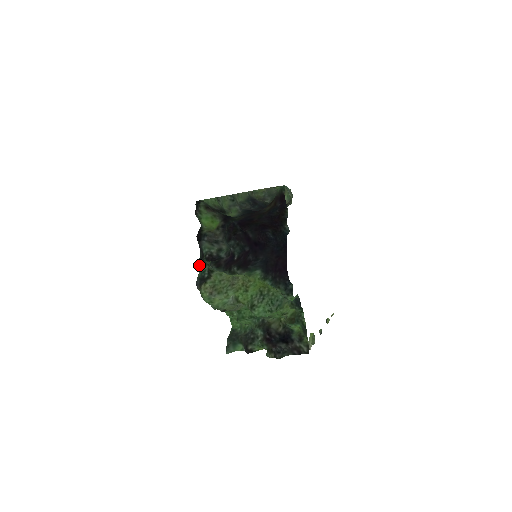
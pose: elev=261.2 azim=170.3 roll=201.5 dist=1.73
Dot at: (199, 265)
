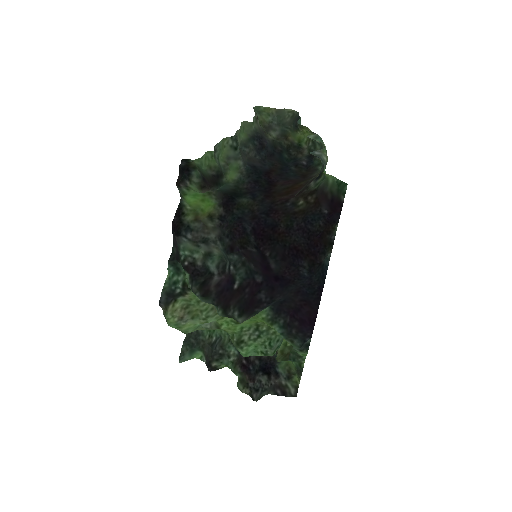
Dot at: (168, 268)
